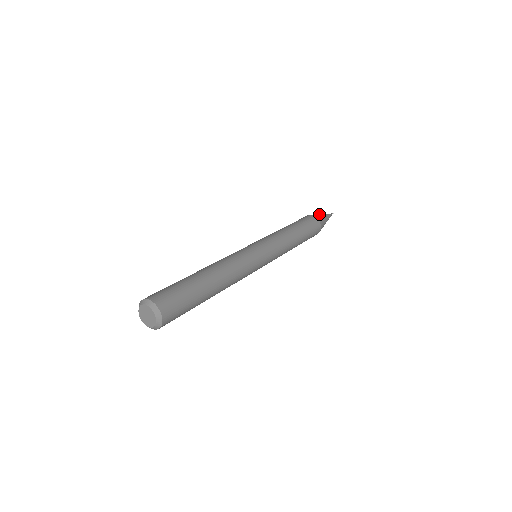
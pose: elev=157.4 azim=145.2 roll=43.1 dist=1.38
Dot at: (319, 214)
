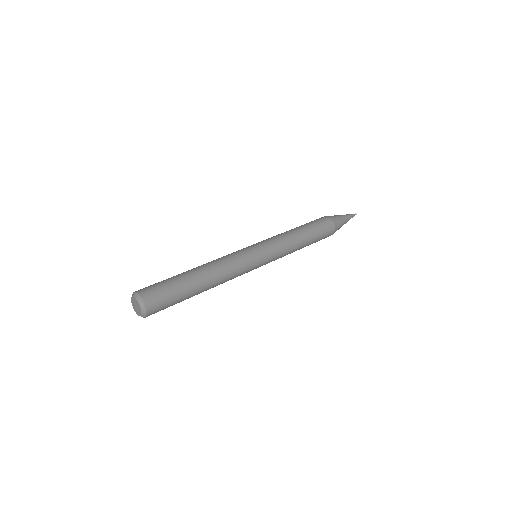
Dot at: (334, 215)
